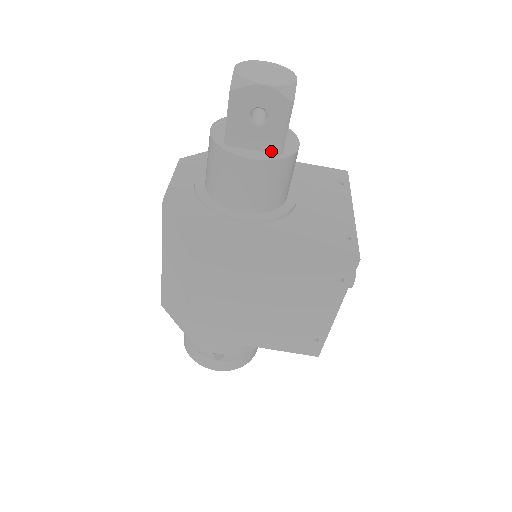
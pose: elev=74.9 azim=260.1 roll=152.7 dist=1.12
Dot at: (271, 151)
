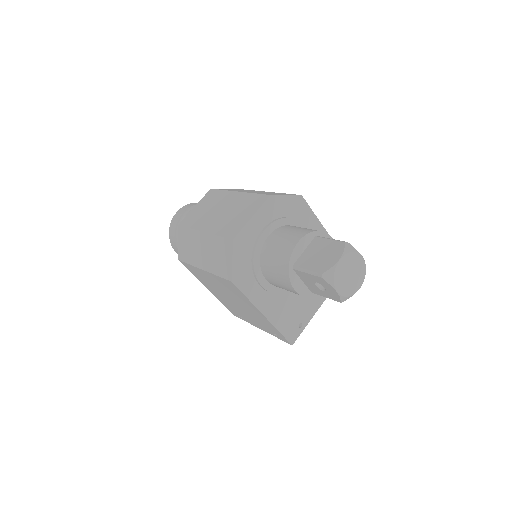
Dot at: (310, 289)
